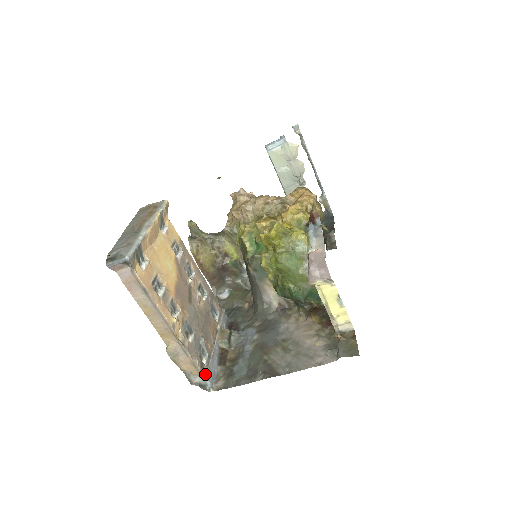
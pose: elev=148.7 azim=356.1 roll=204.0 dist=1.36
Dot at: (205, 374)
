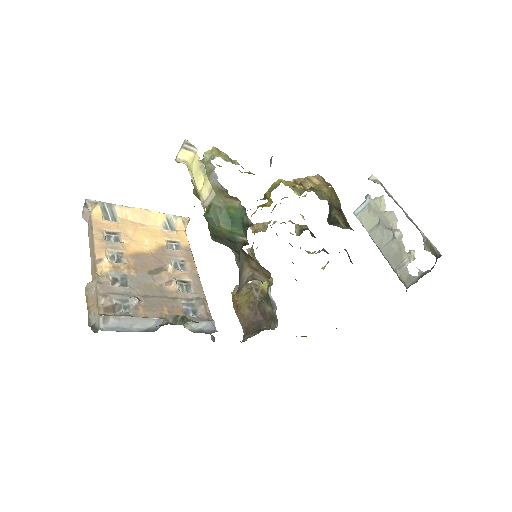
Dot at: (103, 315)
